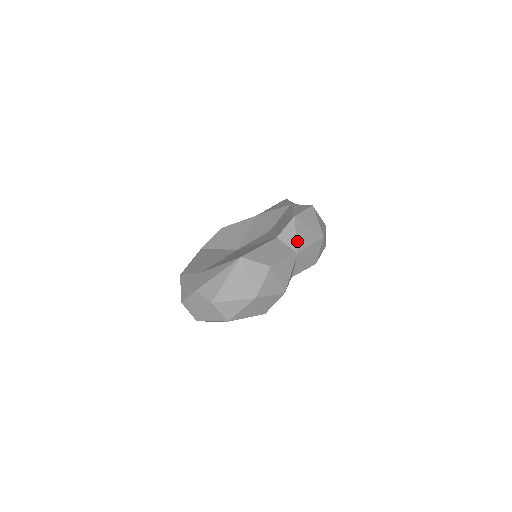
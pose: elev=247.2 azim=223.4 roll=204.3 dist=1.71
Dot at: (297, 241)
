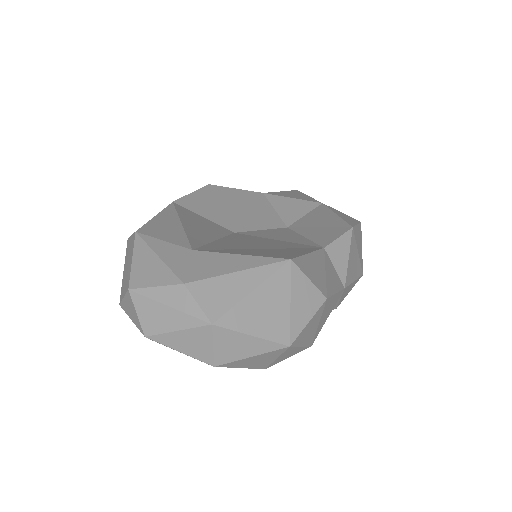
Dot at: (348, 268)
